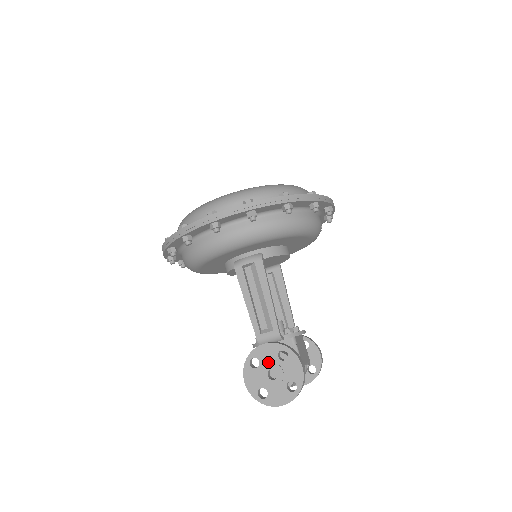
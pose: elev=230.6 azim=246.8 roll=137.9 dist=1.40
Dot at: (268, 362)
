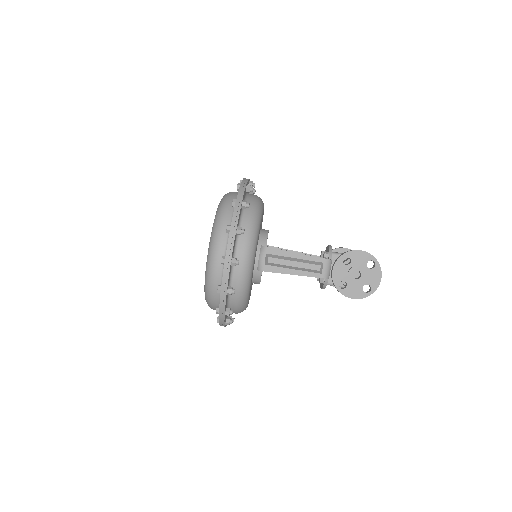
Dot at: (347, 274)
